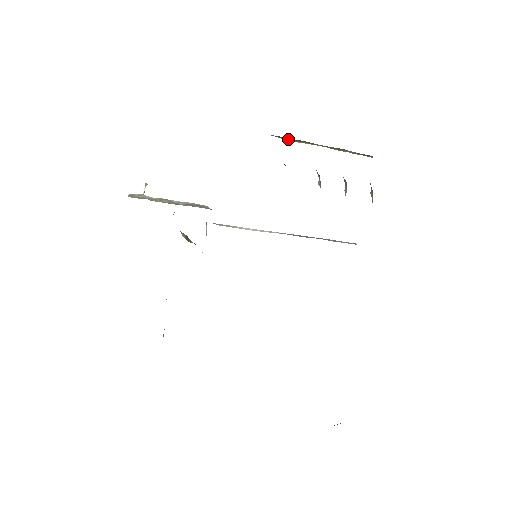
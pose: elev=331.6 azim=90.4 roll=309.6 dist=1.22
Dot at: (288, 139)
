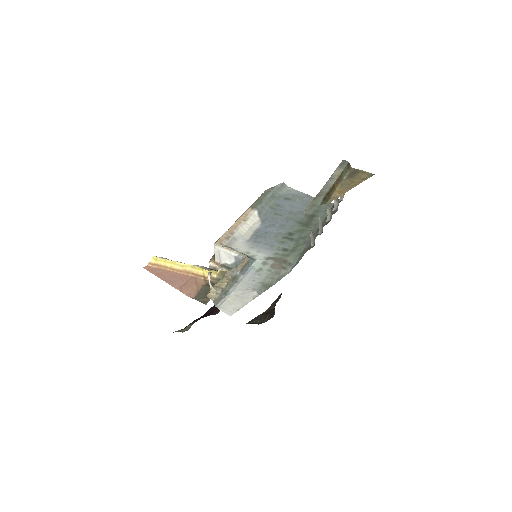
Dot at: (328, 198)
